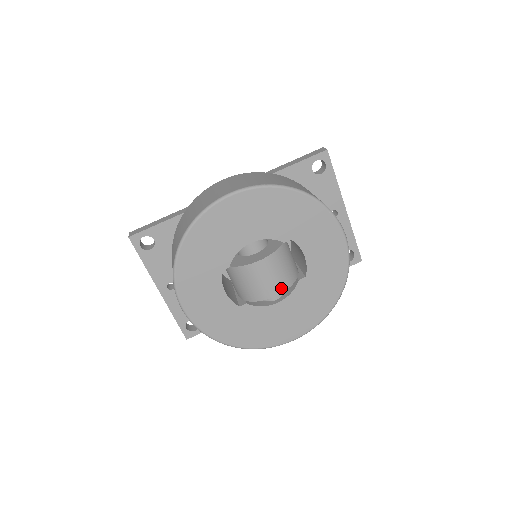
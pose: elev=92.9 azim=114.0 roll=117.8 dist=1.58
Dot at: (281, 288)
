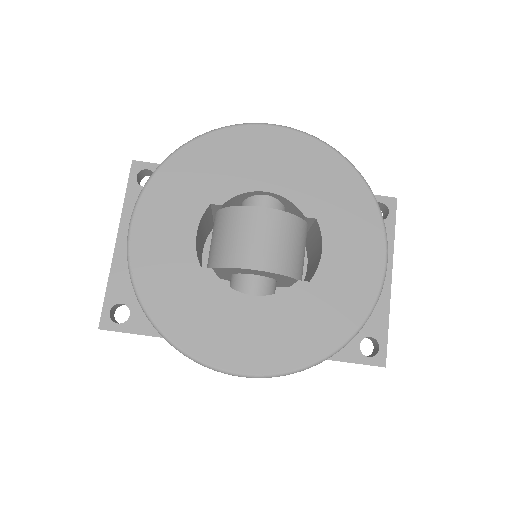
Dot at: (271, 265)
